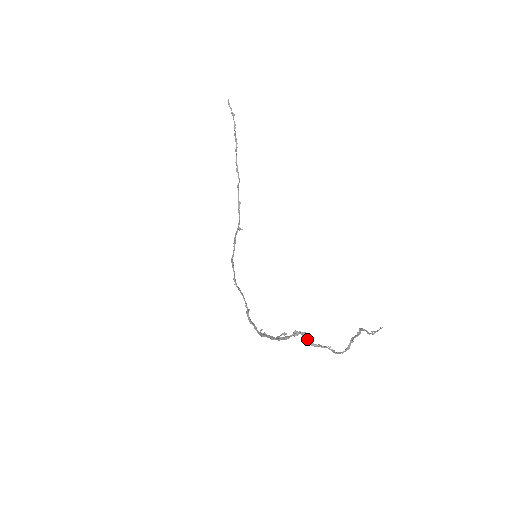
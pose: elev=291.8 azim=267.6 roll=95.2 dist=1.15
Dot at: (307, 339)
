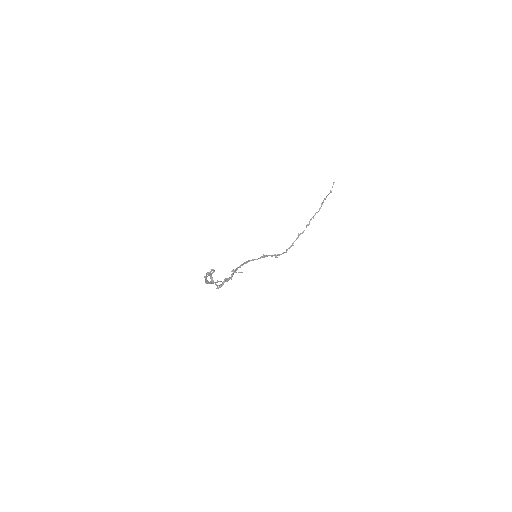
Dot at: occluded
